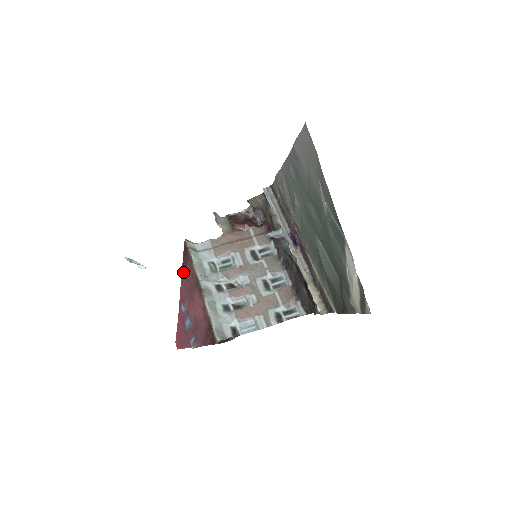
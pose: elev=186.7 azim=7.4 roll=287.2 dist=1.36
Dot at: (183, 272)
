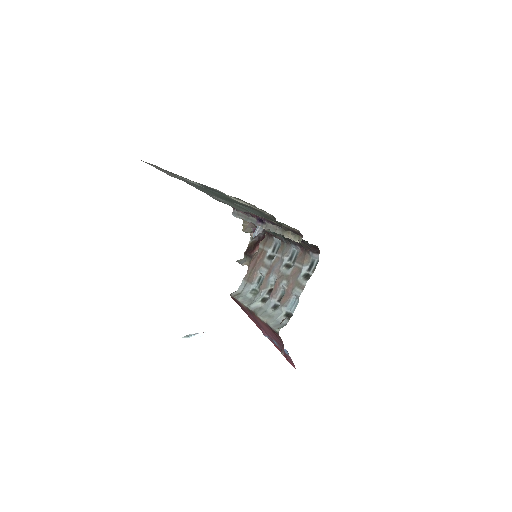
Dot at: occluded
